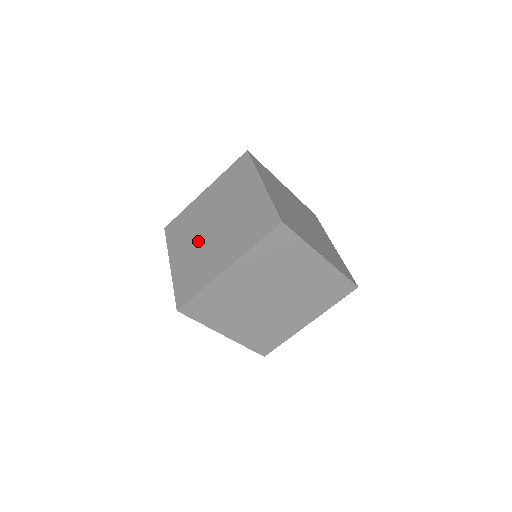
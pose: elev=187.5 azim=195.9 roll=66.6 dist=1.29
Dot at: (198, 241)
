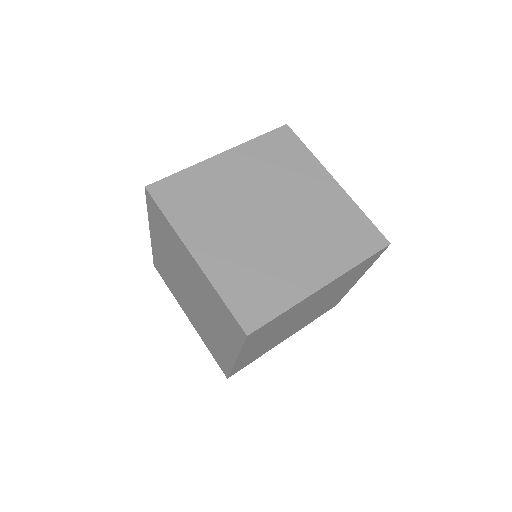
Dot at: (191, 306)
